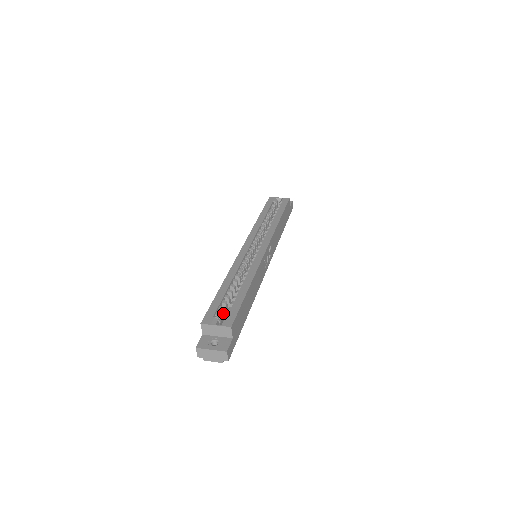
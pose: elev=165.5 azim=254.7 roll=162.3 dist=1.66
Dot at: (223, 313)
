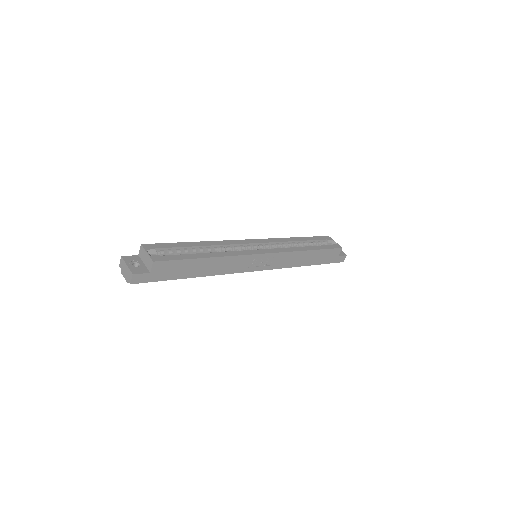
Dot at: occluded
